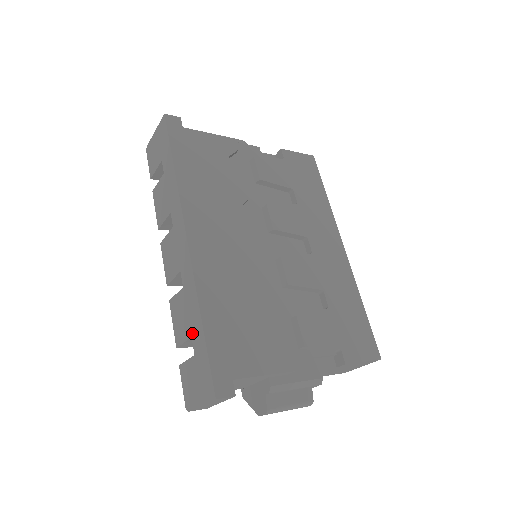
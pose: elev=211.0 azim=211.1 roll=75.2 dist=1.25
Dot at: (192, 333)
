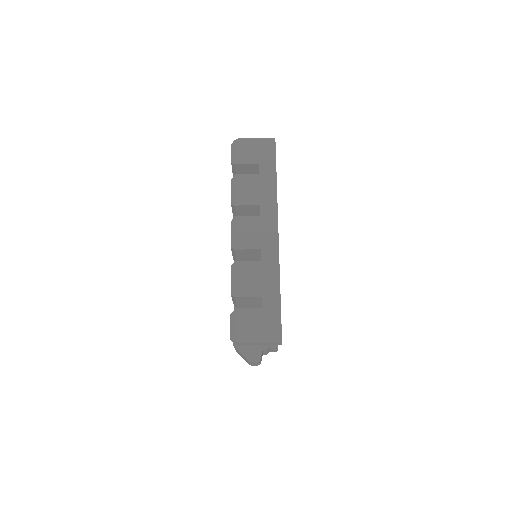
Dot at: (264, 294)
